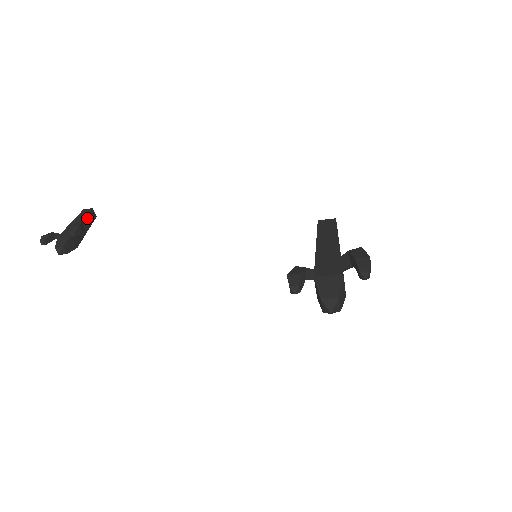
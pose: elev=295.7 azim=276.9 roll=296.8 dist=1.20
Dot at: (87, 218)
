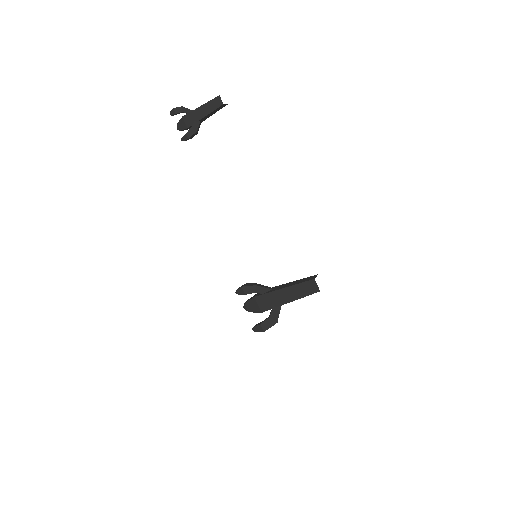
Dot at: (213, 111)
